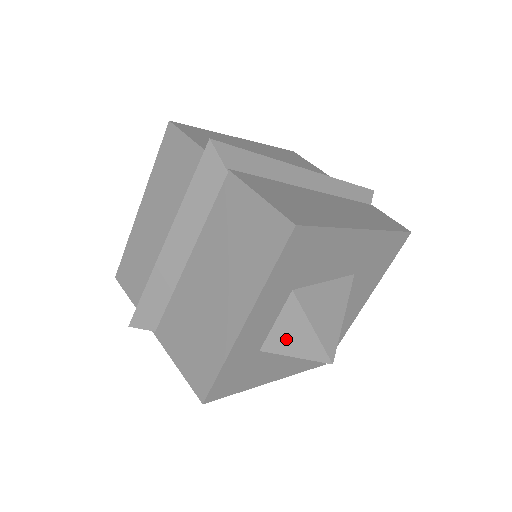
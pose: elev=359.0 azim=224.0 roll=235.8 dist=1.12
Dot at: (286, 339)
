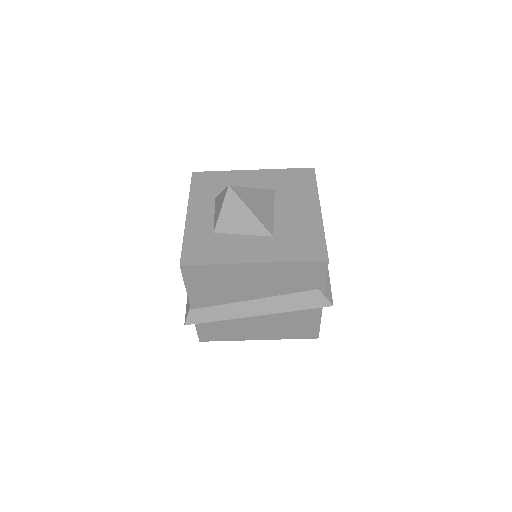
Dot at: (218, 211)
